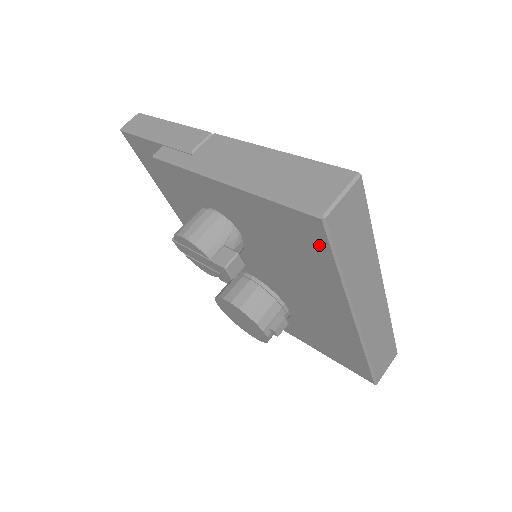
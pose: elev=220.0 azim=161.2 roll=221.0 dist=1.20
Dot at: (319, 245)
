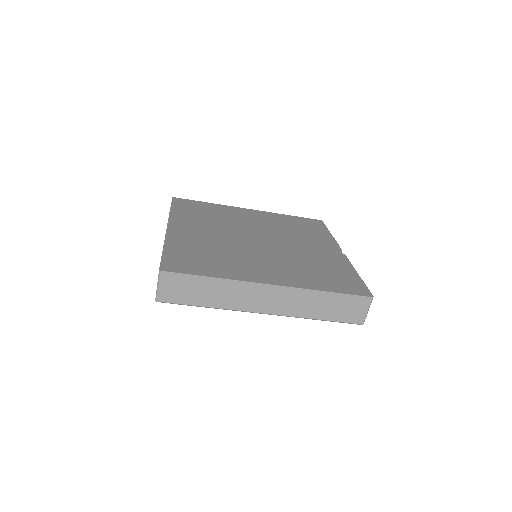
Dot at: occluded
